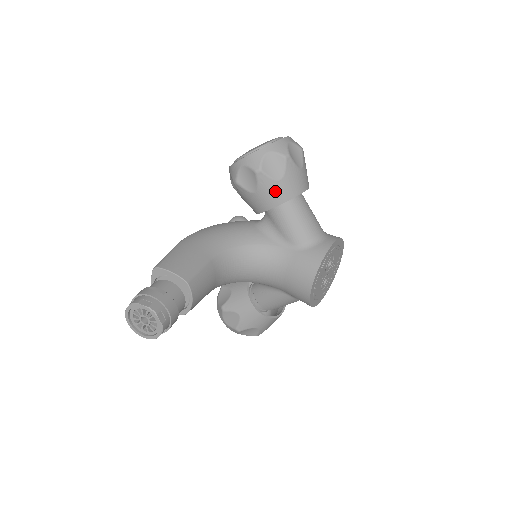
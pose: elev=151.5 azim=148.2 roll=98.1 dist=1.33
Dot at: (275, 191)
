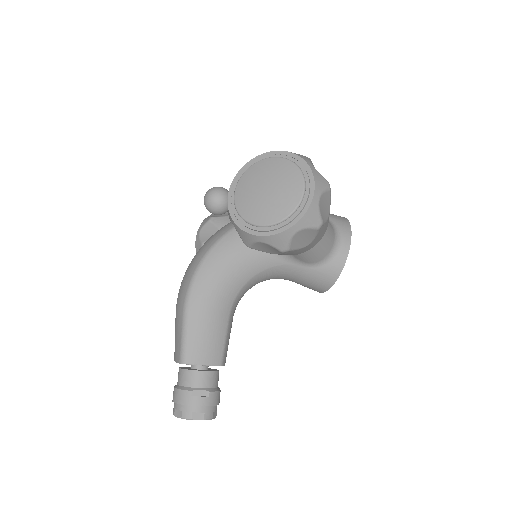
Dot at: (300, 251)
